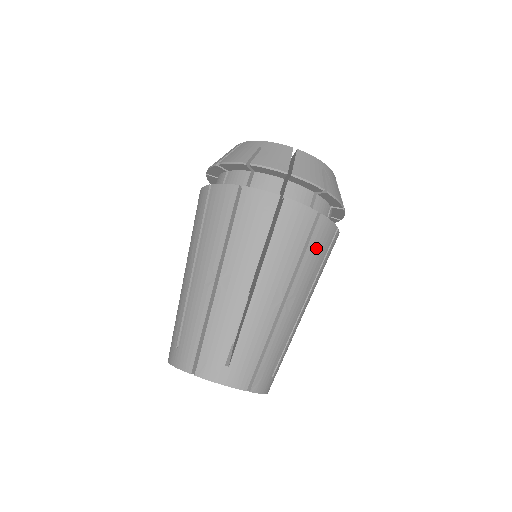
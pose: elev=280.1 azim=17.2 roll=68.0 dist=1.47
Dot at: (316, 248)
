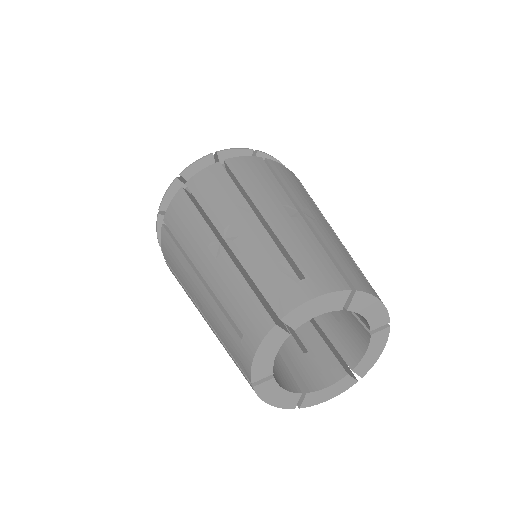
Dot at: (288, 179)
